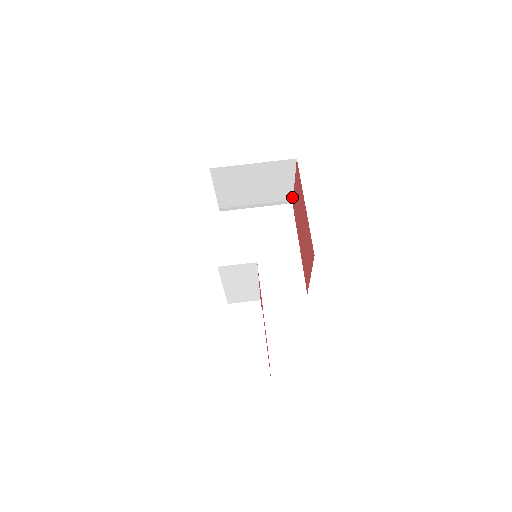
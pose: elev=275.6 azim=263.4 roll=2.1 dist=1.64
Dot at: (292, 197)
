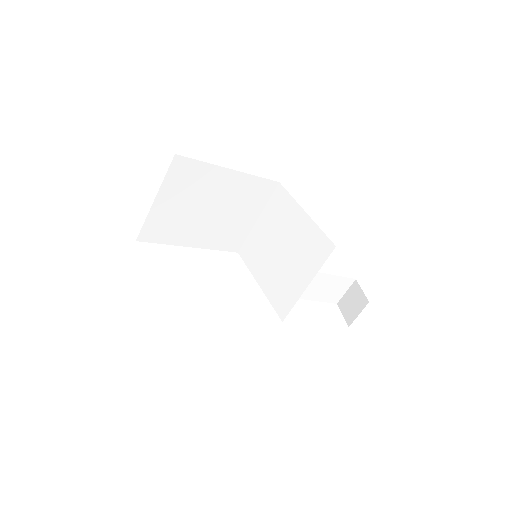
Dot at: occluded
